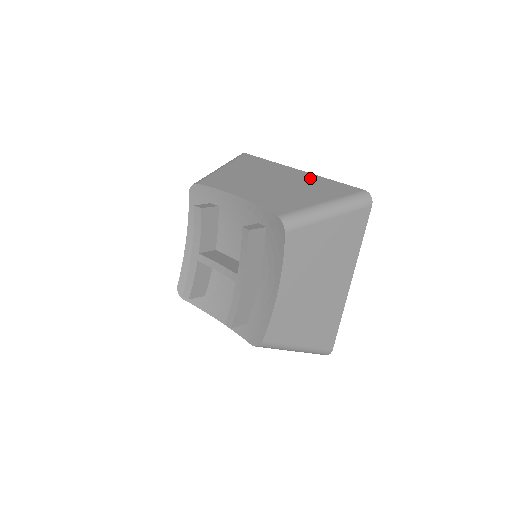
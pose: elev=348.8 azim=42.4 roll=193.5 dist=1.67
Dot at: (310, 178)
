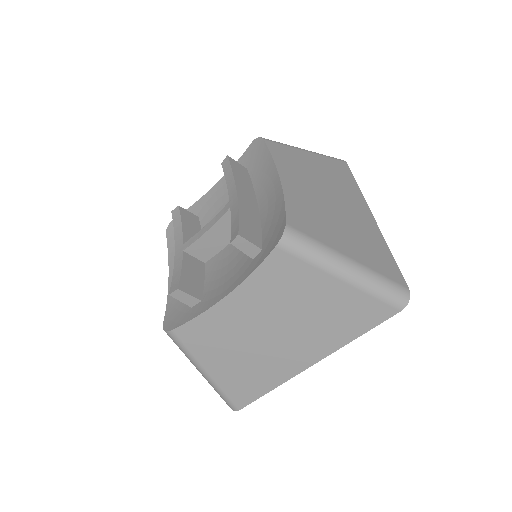
Dot at: occluded
